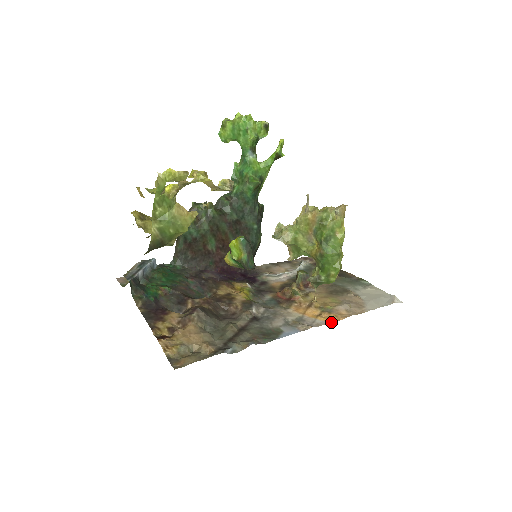
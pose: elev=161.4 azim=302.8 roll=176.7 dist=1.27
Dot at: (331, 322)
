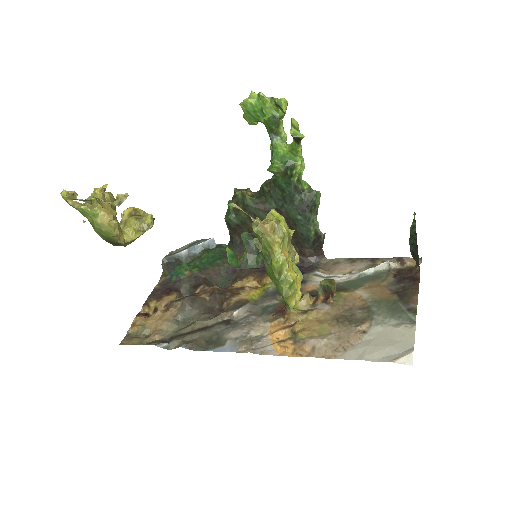
Dot at: (278, 354)
